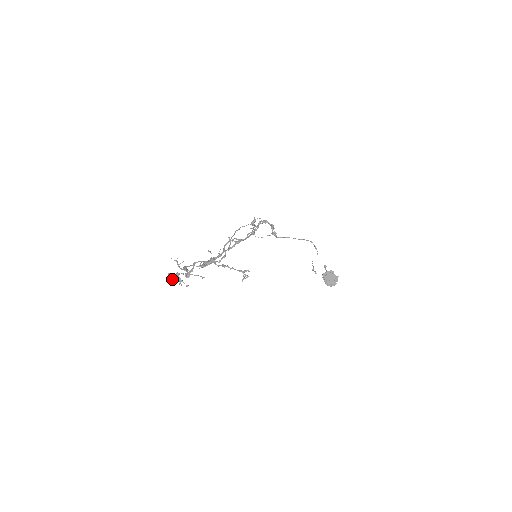
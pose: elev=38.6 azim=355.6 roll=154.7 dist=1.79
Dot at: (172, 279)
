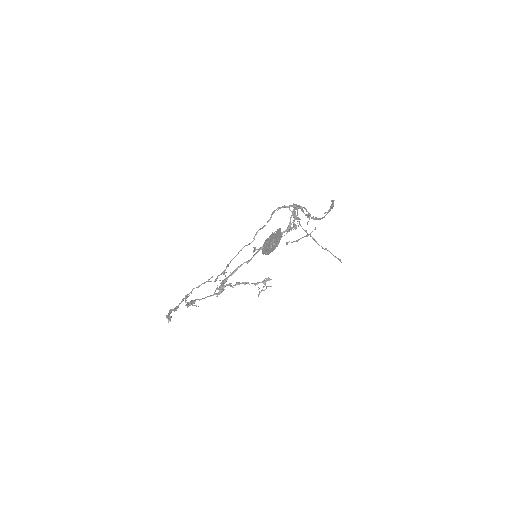
Dot at: occluded
